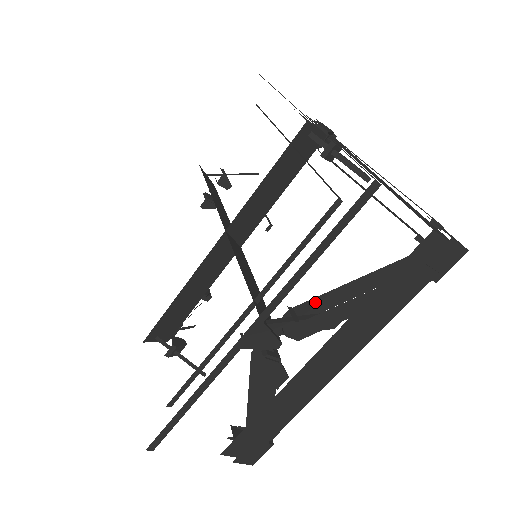
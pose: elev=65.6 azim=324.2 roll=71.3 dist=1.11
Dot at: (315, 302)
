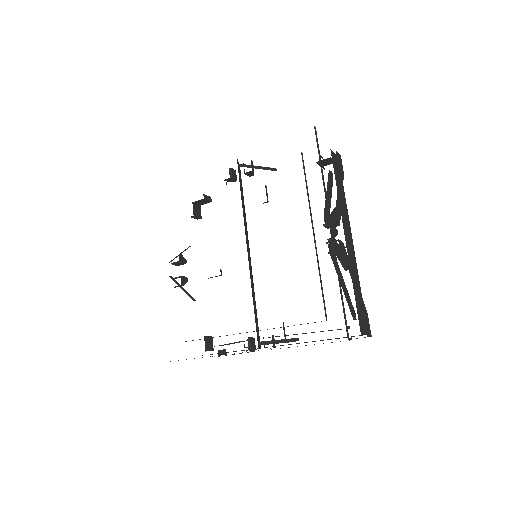
Dot at: (286, 335)
